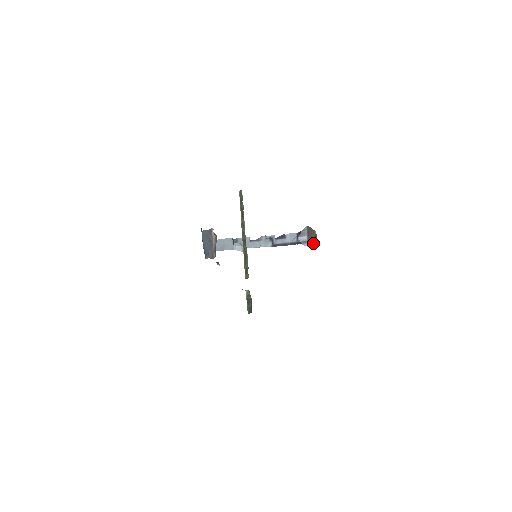
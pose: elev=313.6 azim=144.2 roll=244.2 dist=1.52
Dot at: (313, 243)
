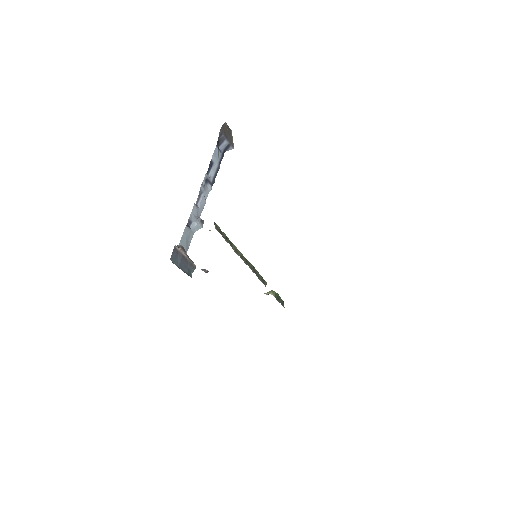
Dot at: (232, 138)
